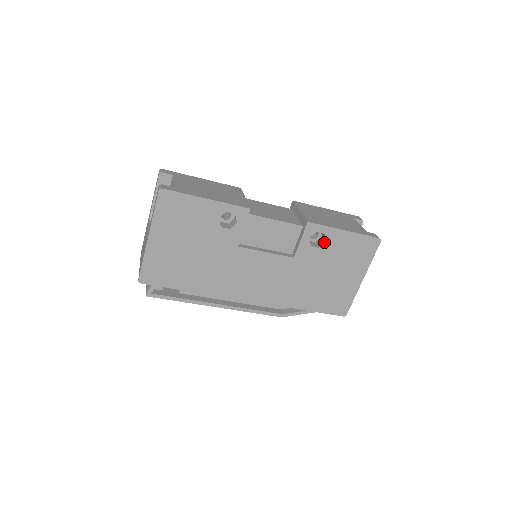
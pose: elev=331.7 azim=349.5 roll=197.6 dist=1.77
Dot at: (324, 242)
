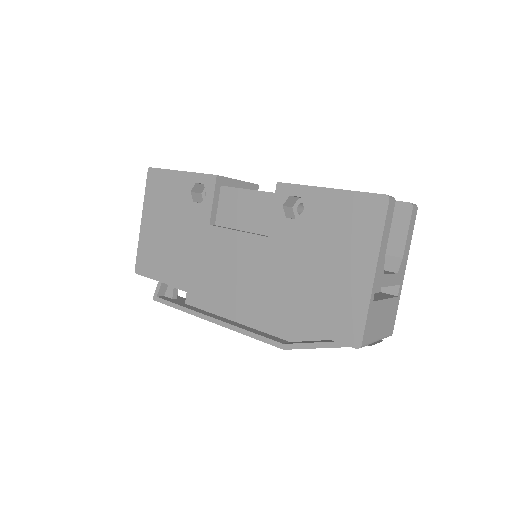
Dot at: (303, 211)
